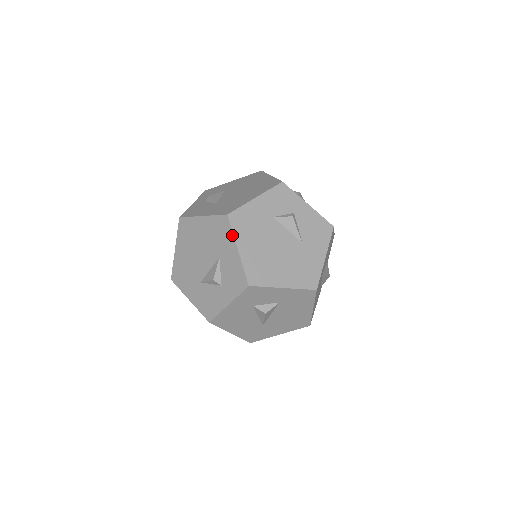
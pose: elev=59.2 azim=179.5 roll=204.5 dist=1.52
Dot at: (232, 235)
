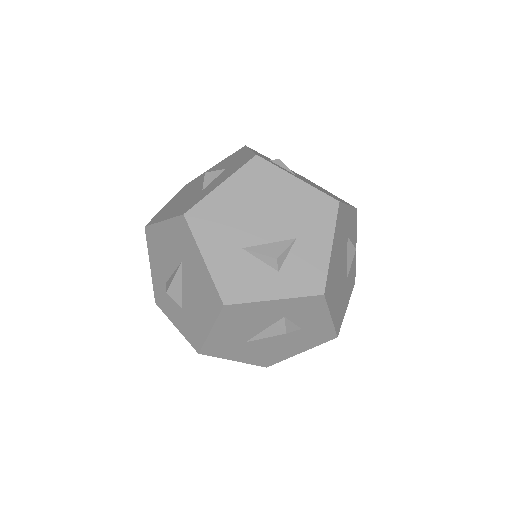
Dot at: (333, 226)
